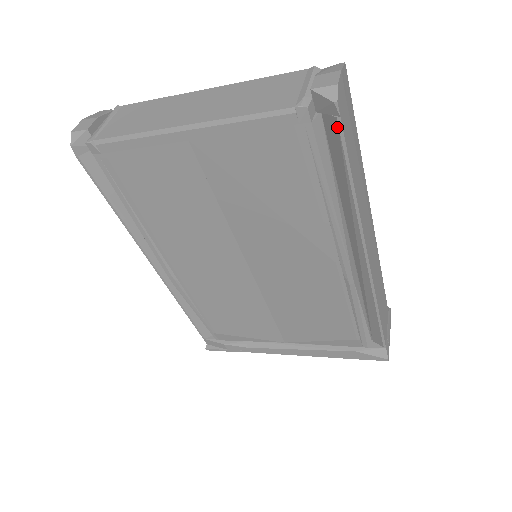
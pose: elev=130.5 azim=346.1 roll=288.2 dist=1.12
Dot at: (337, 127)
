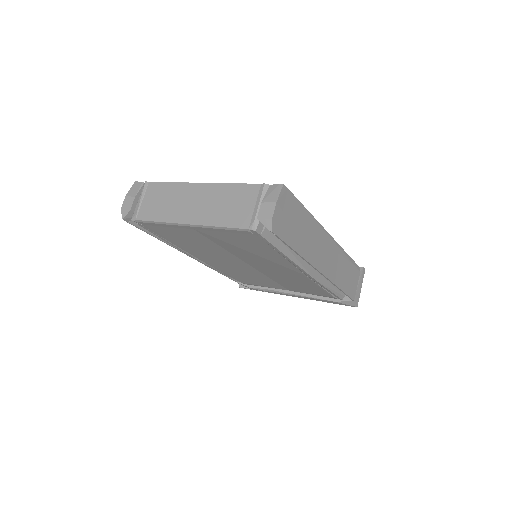
Dot at: (277, 237)
